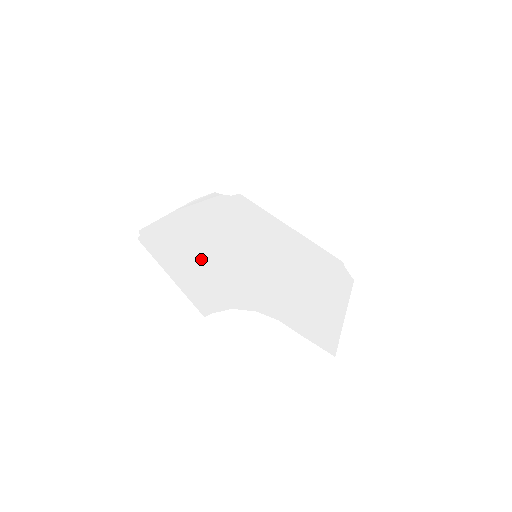
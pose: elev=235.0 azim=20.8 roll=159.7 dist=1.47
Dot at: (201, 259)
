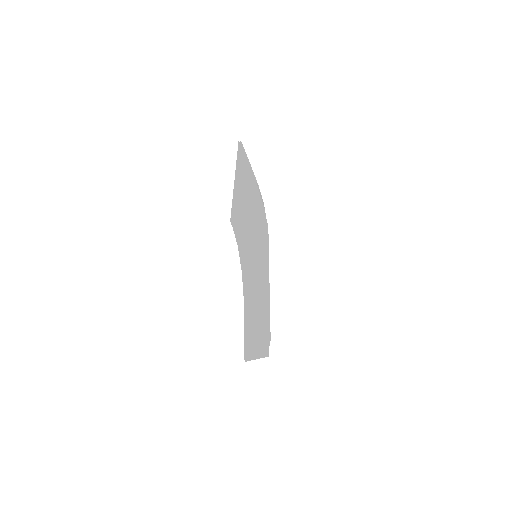
Dot at: (245, 204)
